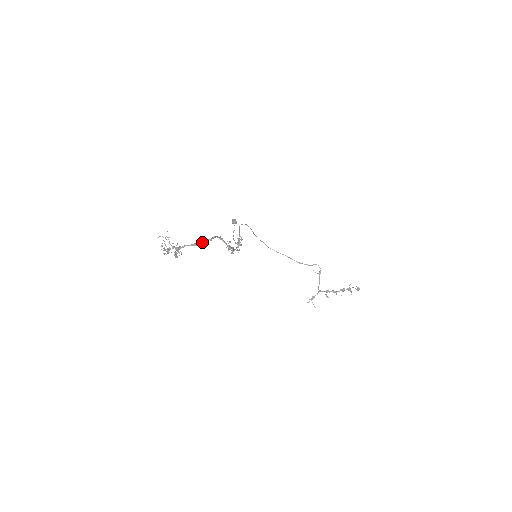
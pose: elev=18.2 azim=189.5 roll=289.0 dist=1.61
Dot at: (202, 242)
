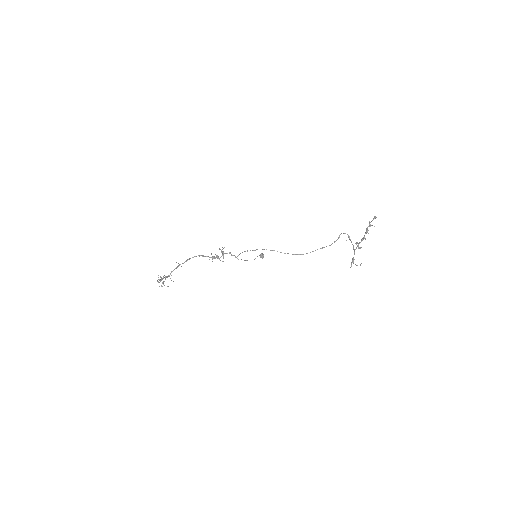
Dot at: (182, 263)
